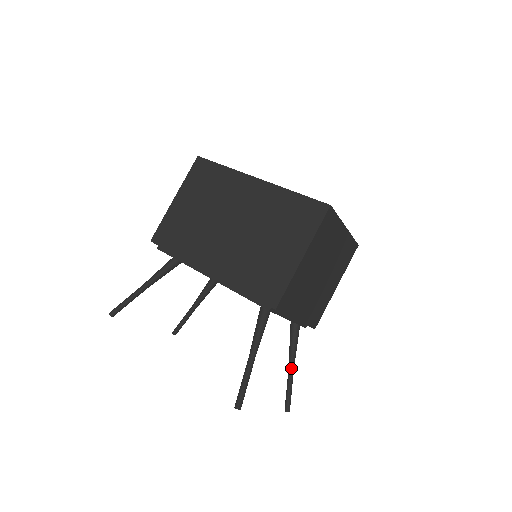
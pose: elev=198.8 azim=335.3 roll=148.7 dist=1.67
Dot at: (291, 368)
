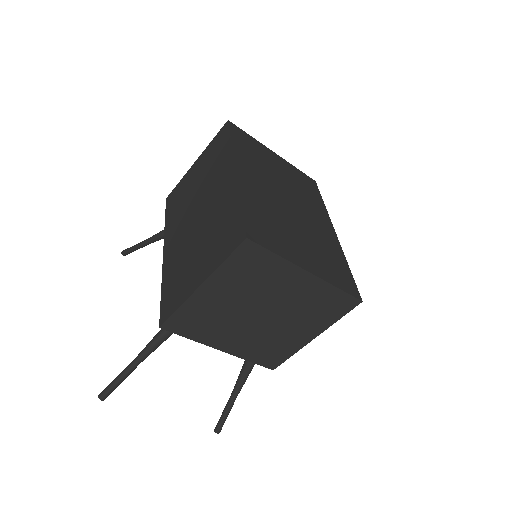
Dot at: (233, 393)
